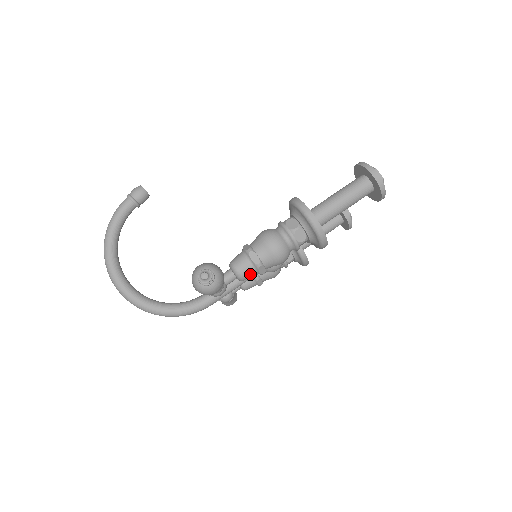
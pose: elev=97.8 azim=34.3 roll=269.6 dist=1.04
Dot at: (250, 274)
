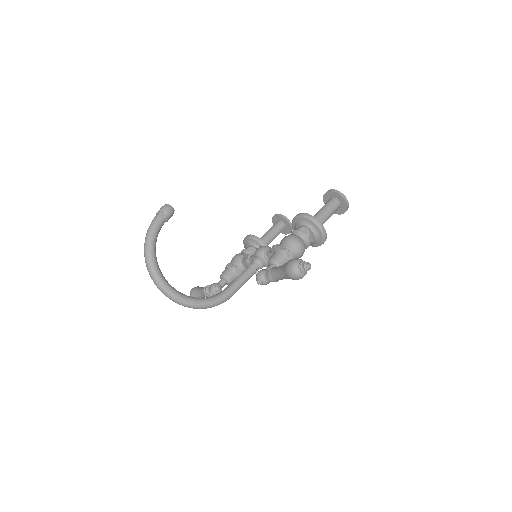
Dot at: occluded
